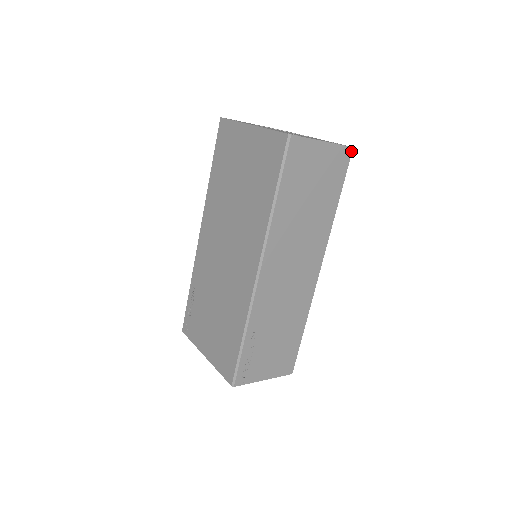
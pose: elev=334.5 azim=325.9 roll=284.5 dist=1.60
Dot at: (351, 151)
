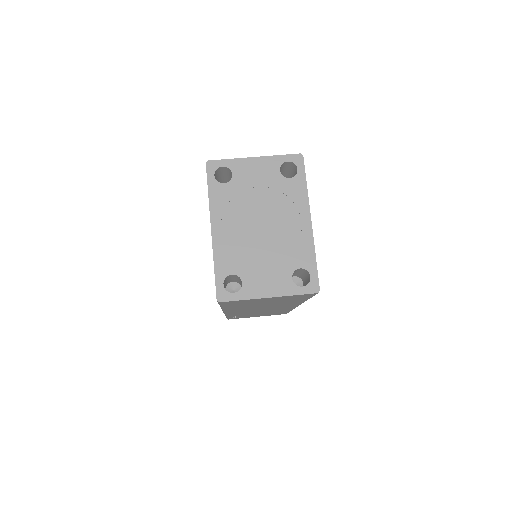
Dot at: (315, 293)
